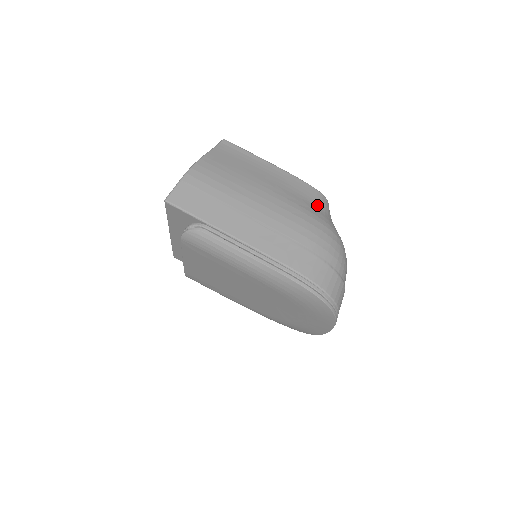
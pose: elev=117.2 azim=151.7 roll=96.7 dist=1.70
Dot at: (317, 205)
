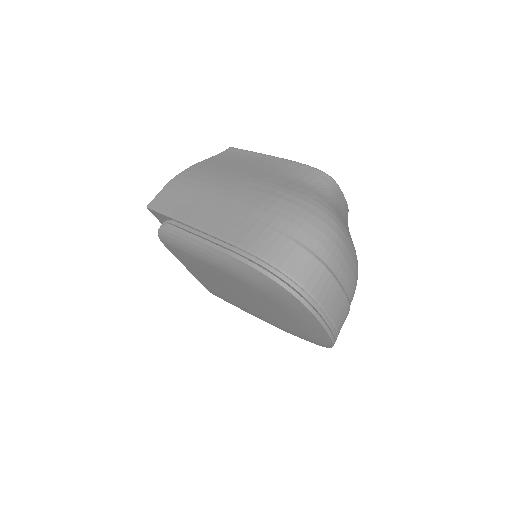
Dot at: (306, 182)
